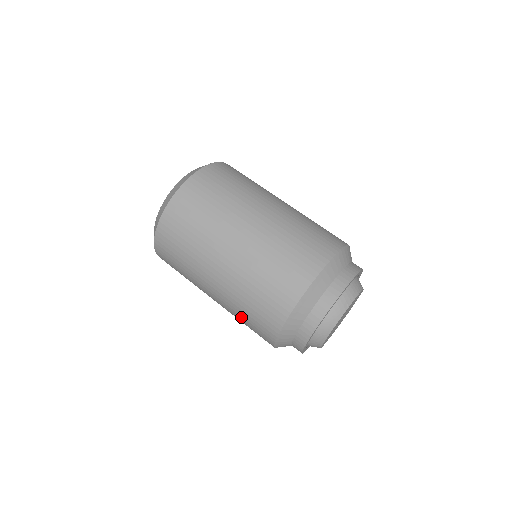
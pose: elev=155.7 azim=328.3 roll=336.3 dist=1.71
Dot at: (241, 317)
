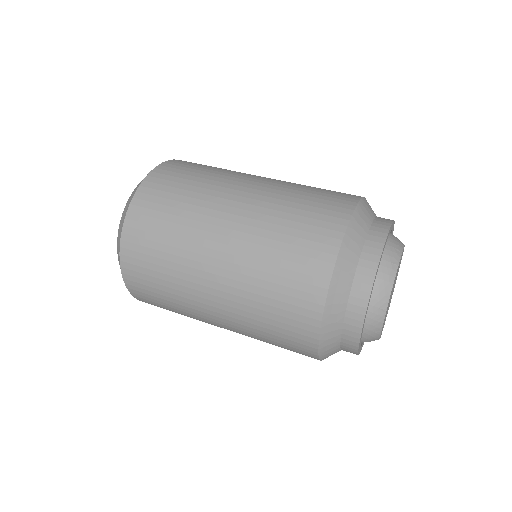
Dot at: occluded
